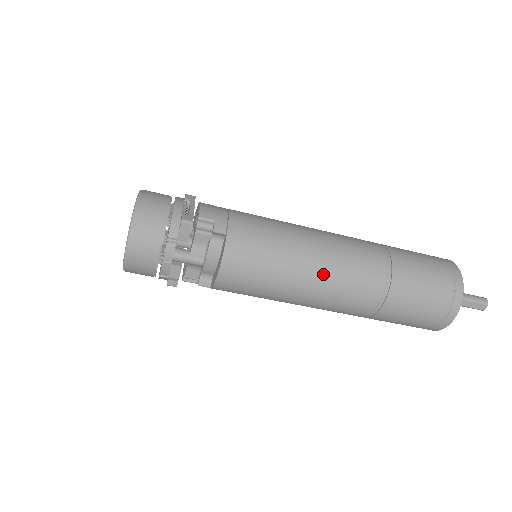
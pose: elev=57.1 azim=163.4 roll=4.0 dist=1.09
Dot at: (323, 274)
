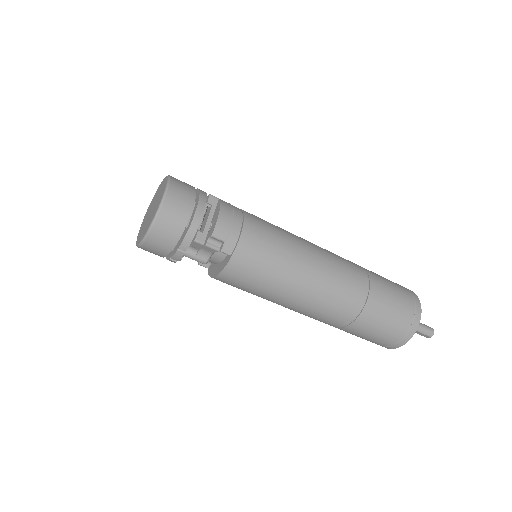
Dot at: (301, 302)
